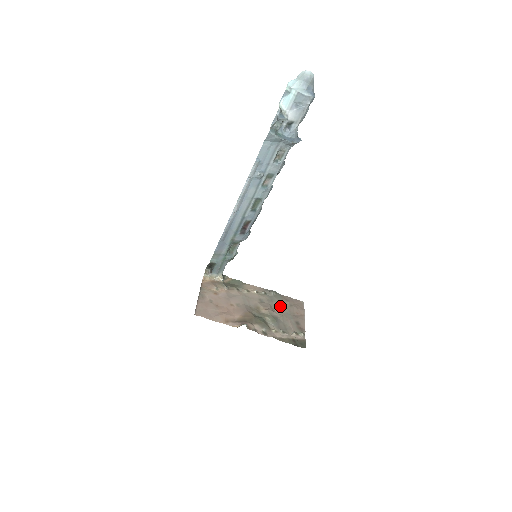
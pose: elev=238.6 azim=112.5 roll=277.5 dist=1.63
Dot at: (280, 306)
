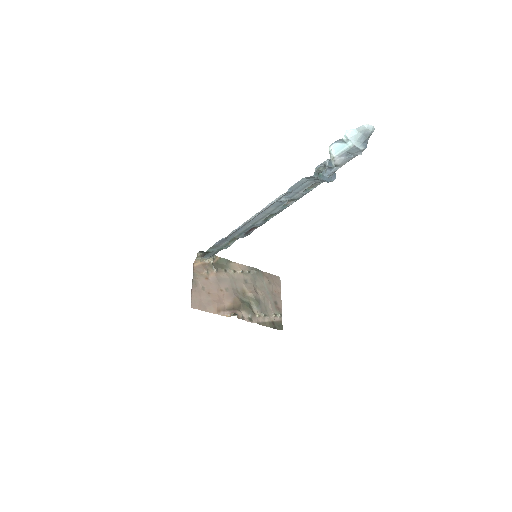
Dot at: (261, 285)
